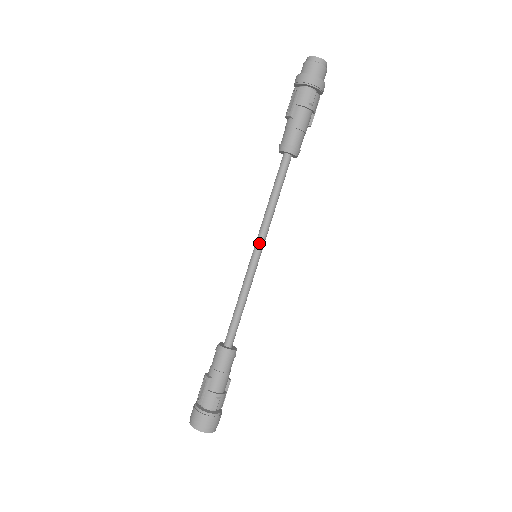
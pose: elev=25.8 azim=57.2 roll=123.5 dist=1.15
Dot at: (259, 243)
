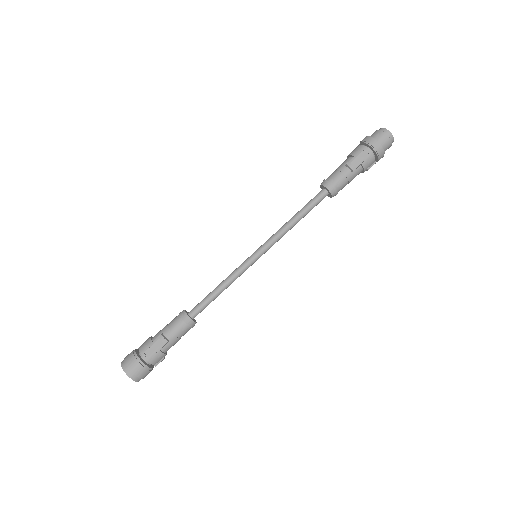
Dot at: (267, 249)
